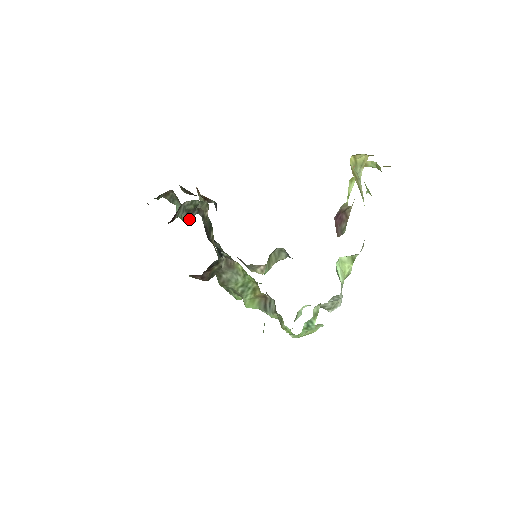
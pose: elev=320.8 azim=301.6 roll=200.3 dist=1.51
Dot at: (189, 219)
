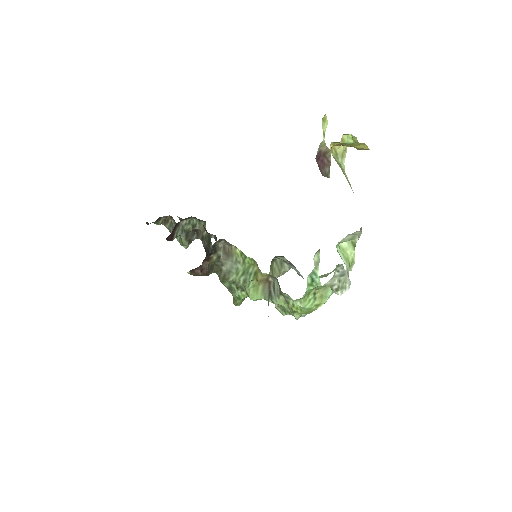
Dot at: (189, 244)
